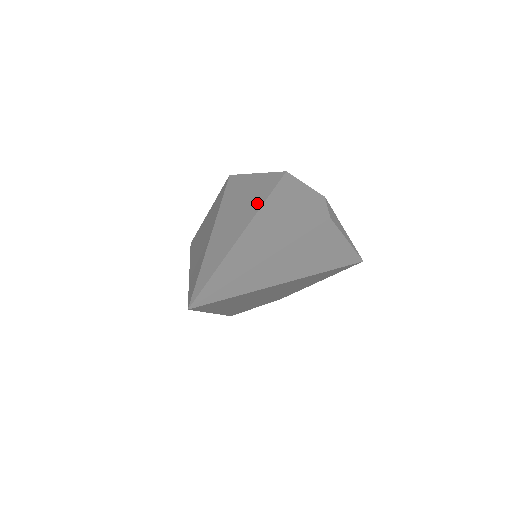
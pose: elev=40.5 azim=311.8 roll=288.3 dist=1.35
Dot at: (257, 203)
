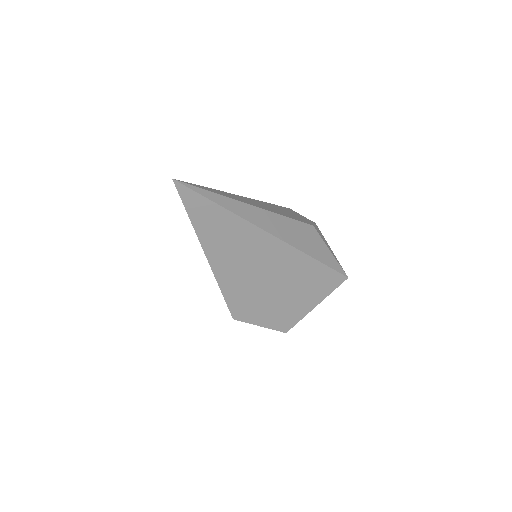
Dot at: occluded
